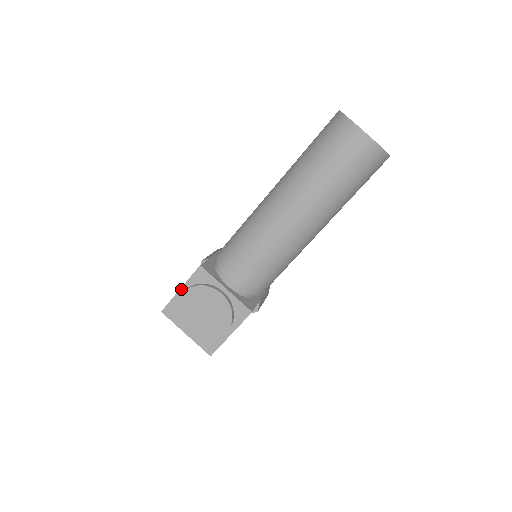
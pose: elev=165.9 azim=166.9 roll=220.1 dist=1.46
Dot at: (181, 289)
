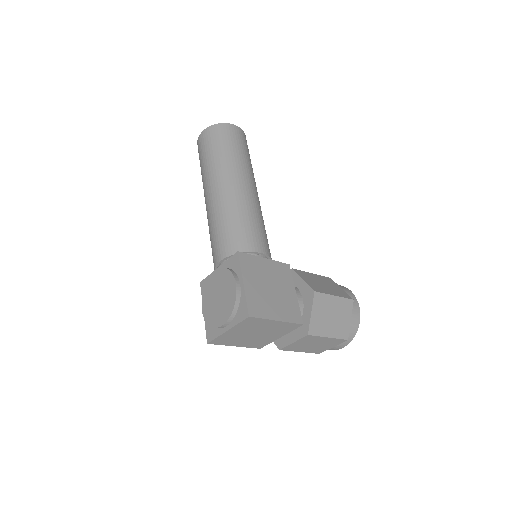
Dot at: occluded
